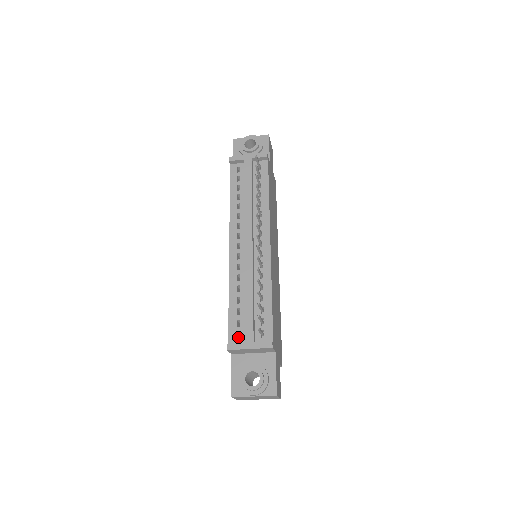
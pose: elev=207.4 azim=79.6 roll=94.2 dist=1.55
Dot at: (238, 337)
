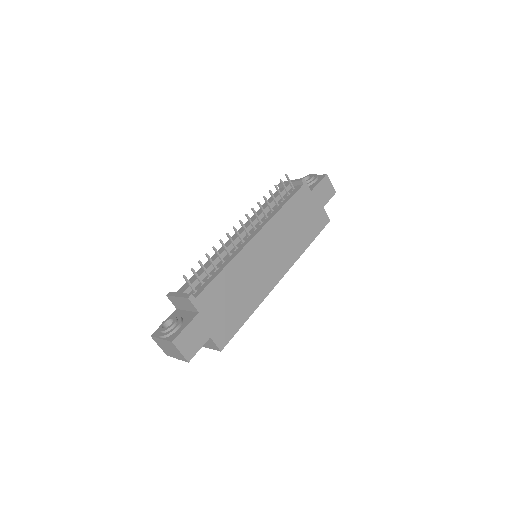
Dot at: occluded
